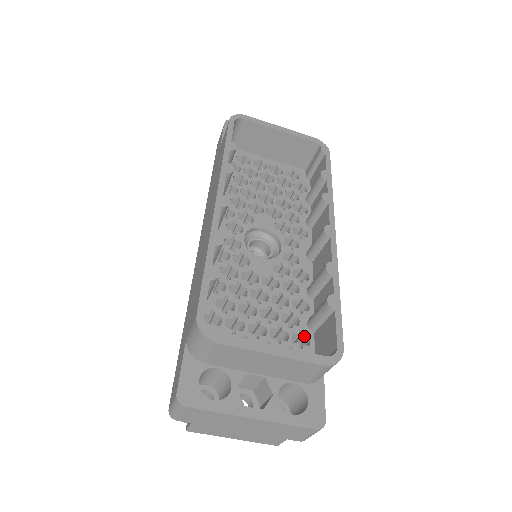
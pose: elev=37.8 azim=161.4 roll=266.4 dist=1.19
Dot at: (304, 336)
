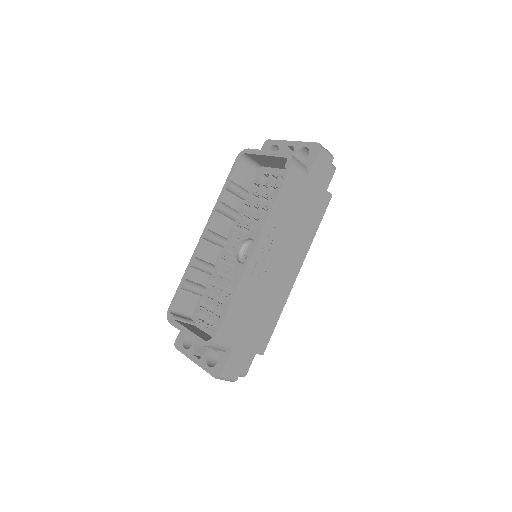
Dot at: occluded
